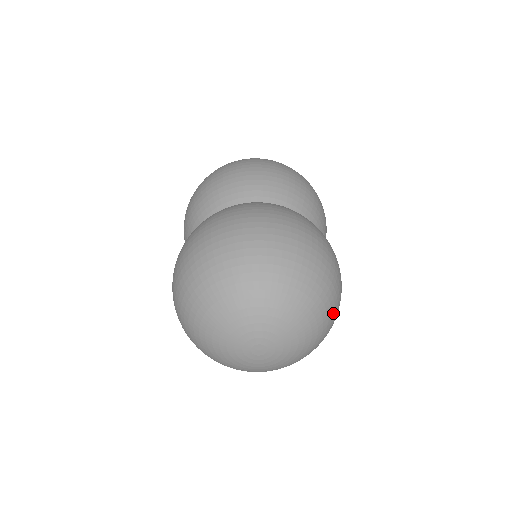
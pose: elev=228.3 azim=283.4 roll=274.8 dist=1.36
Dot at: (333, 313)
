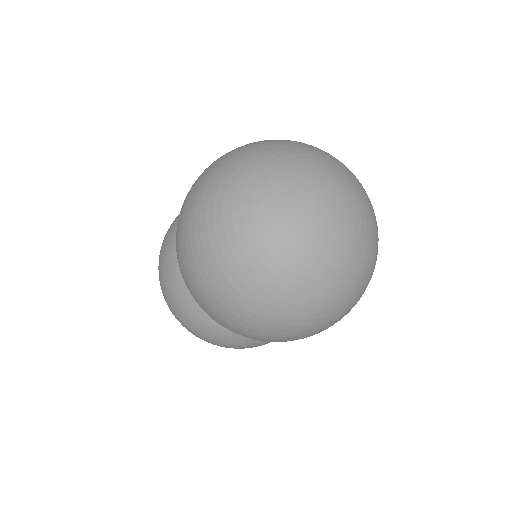
Dot at: occluded
